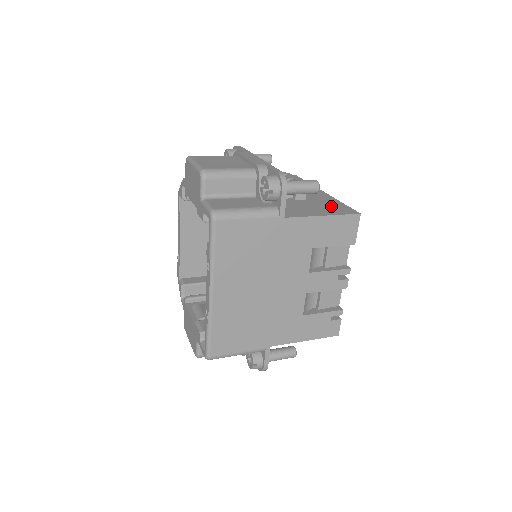
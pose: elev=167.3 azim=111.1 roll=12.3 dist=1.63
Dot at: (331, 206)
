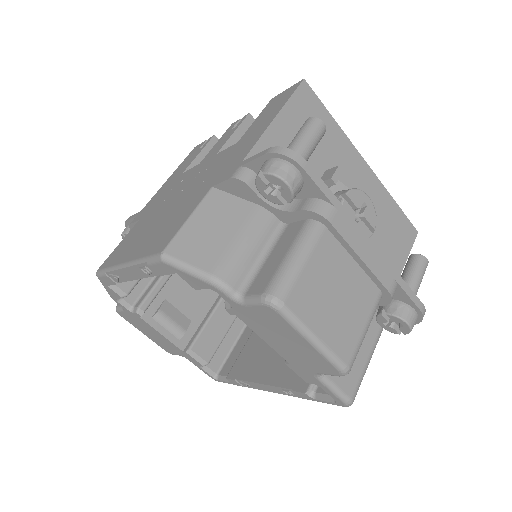
Dot at: (394, 228)
